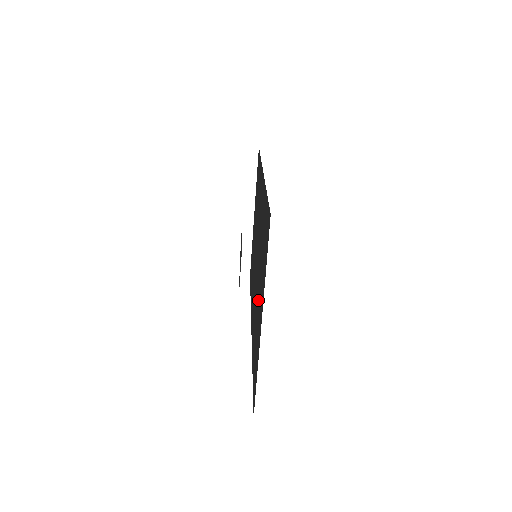
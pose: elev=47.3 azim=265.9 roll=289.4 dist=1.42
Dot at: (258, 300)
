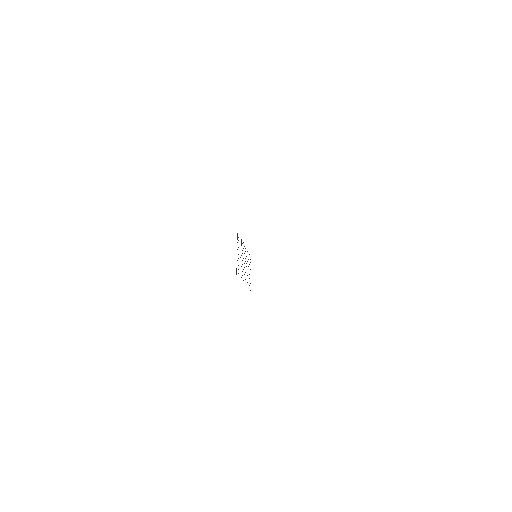
Dot at: occluded
